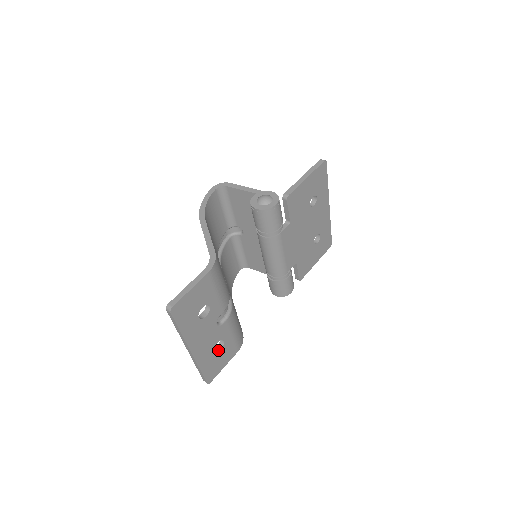
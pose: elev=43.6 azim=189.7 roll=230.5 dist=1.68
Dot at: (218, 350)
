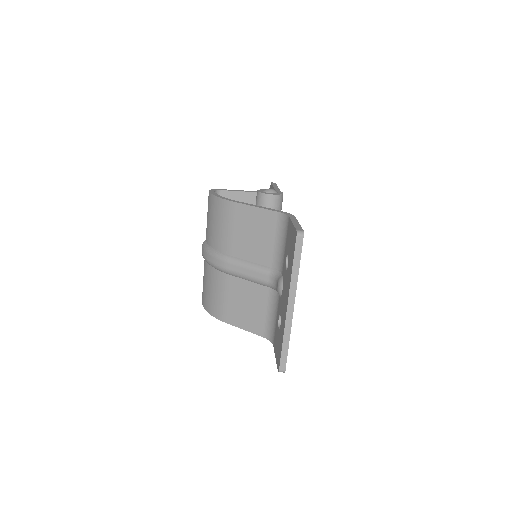
Dot at: occluded
